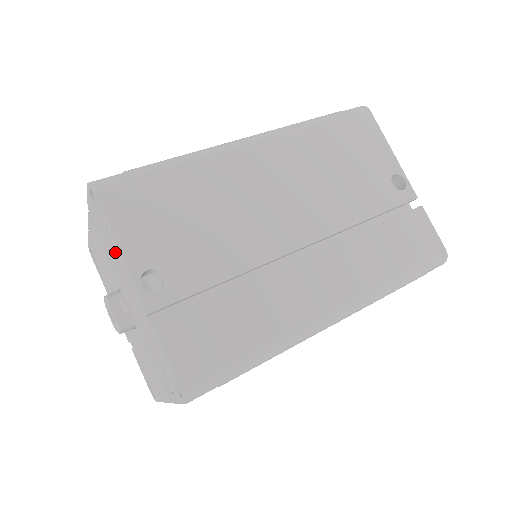
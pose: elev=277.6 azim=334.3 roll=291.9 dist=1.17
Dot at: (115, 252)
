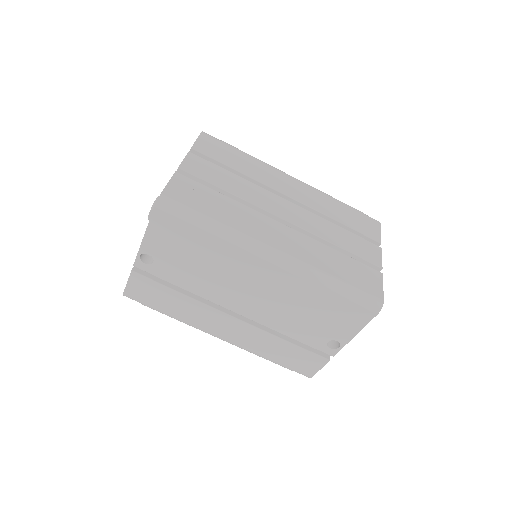
Dot at: occluded
